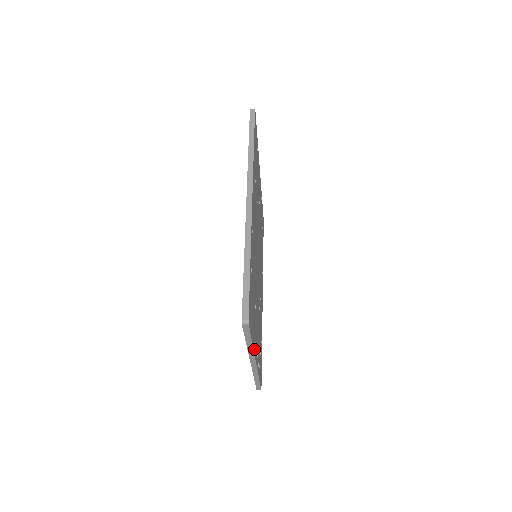
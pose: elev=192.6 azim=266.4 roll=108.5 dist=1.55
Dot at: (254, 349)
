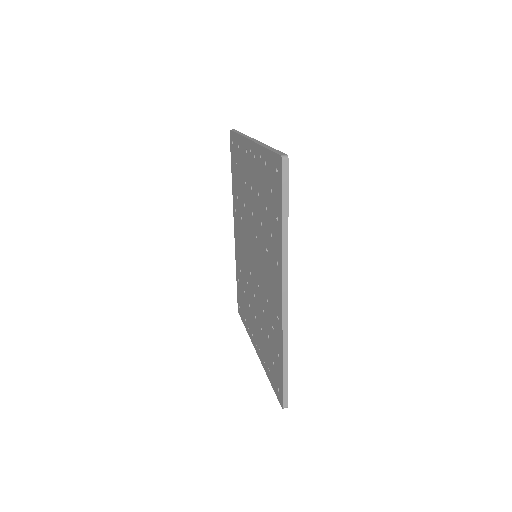
Dot at: occluded
